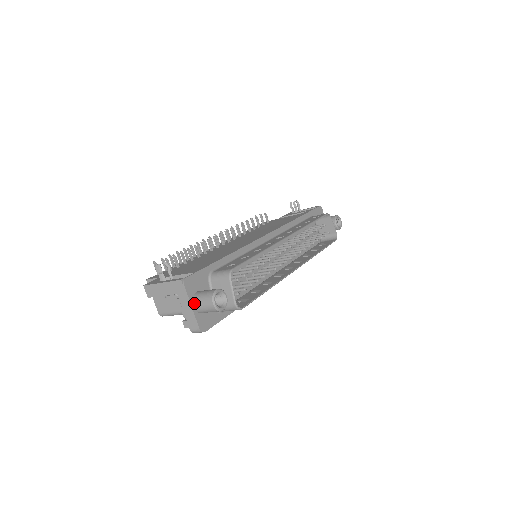
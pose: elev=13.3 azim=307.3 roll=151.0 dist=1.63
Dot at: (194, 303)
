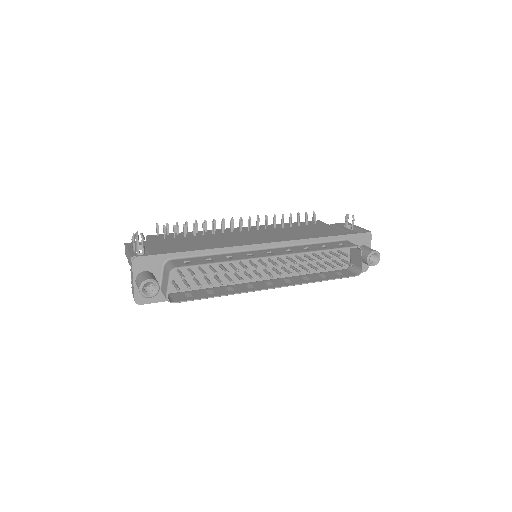
Dot at: (136, 279)
